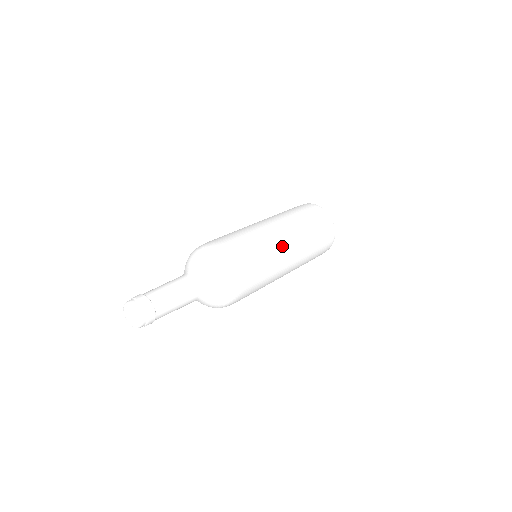
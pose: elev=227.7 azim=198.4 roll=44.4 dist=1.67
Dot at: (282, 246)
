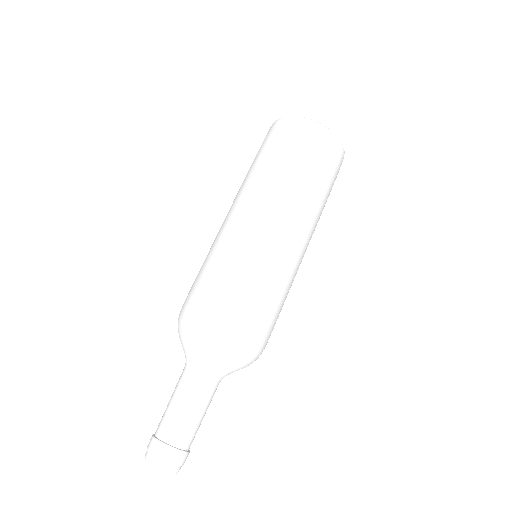
Dot at: (284, 242)
